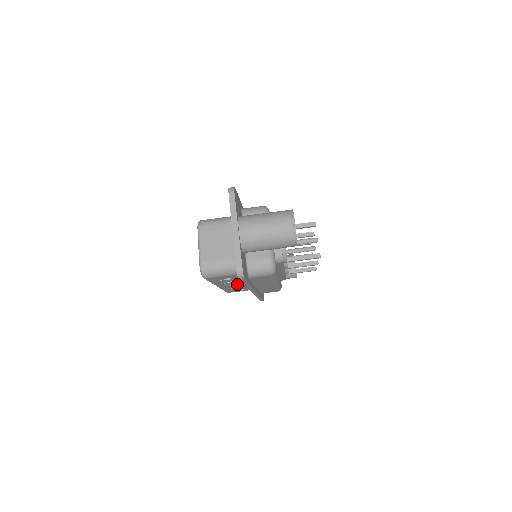
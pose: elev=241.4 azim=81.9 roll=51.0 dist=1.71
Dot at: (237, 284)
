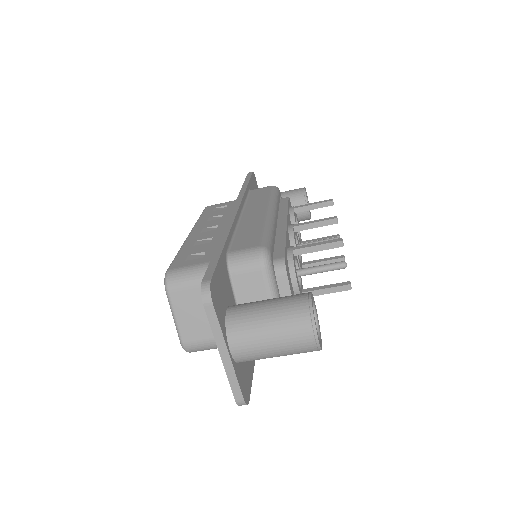
Dot at: occluded
